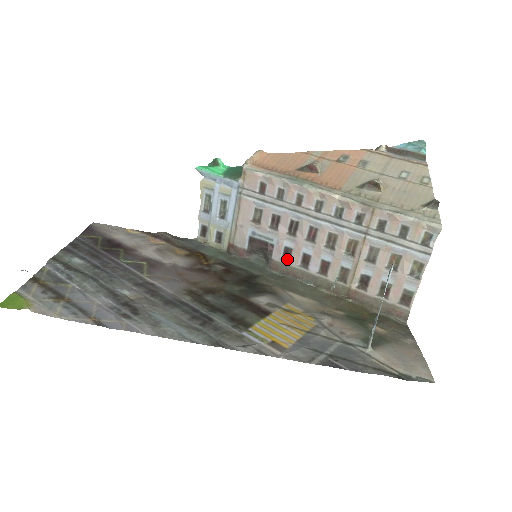
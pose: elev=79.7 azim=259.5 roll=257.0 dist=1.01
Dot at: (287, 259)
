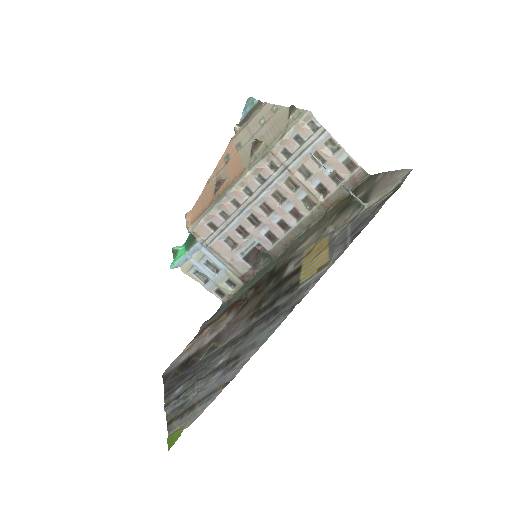
Dot at: (275, 239)
